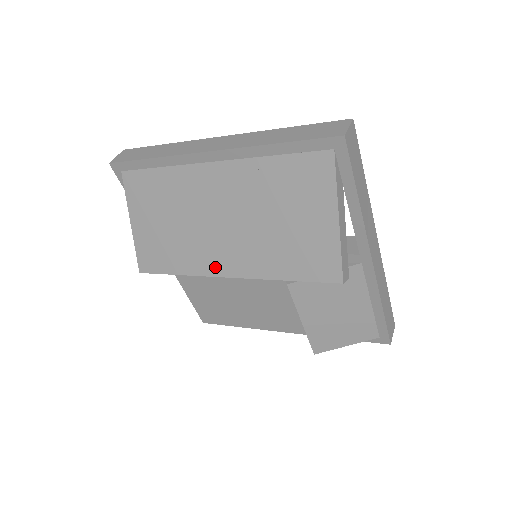
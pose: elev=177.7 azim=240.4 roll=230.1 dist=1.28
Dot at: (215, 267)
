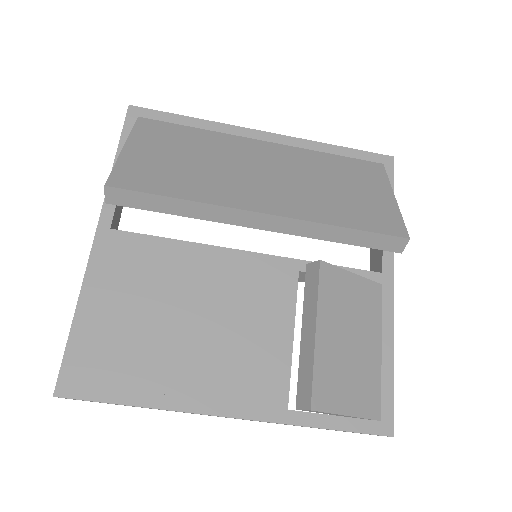
Dot at: (246, 202)
